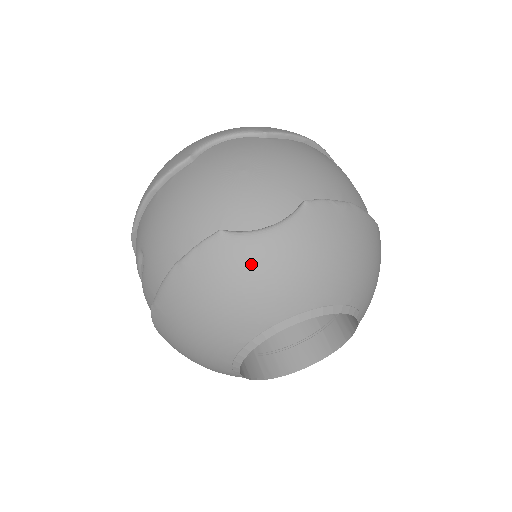
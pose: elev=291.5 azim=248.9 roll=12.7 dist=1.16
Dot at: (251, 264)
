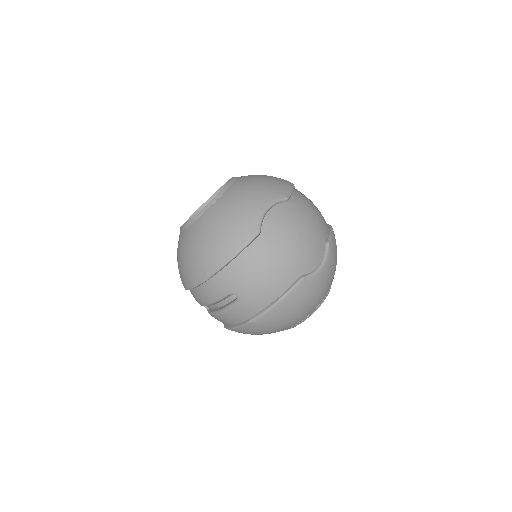
Dot at: (317, 287)
